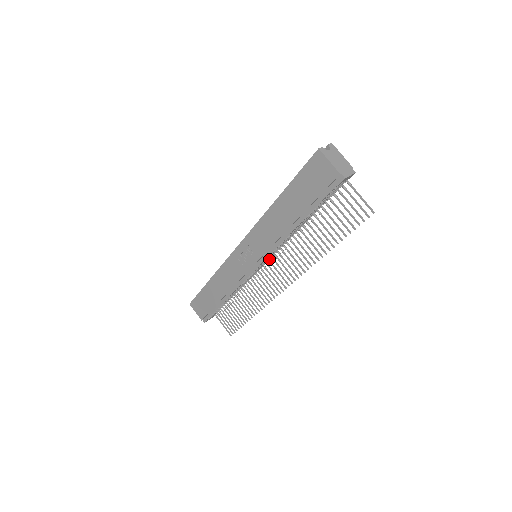
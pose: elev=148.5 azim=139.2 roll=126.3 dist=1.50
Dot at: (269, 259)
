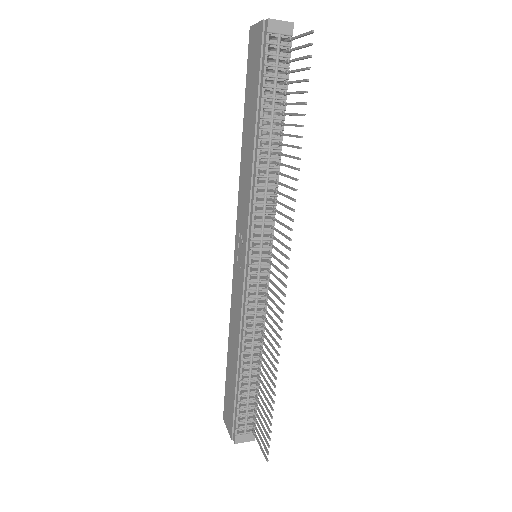
Dot at: (270, 251)
